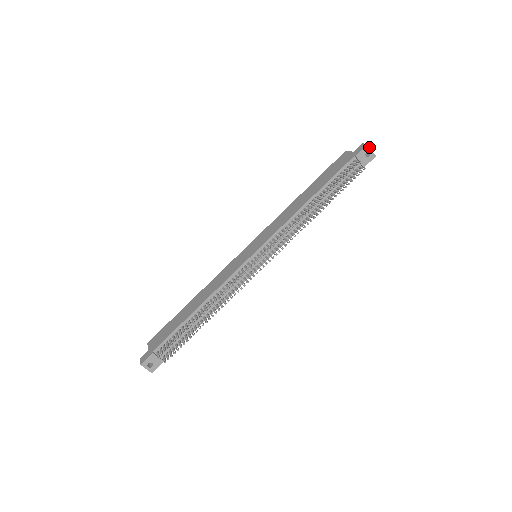
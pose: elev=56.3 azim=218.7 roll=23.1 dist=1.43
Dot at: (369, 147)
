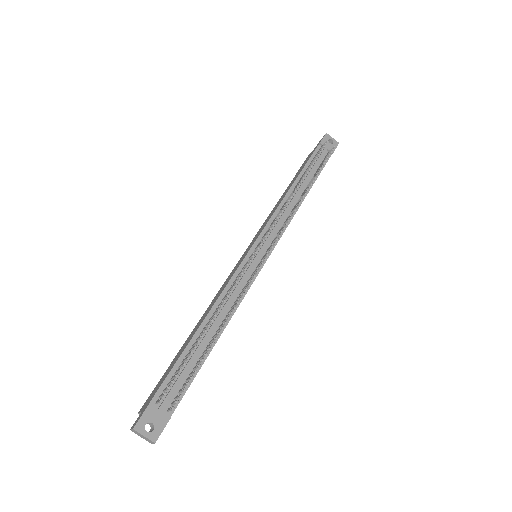
Dot at: (329, 135)
